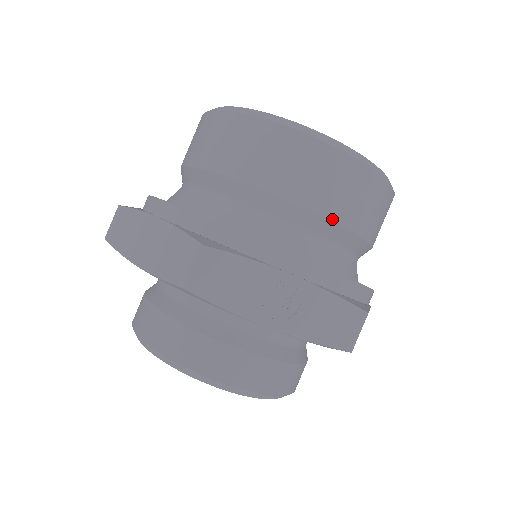
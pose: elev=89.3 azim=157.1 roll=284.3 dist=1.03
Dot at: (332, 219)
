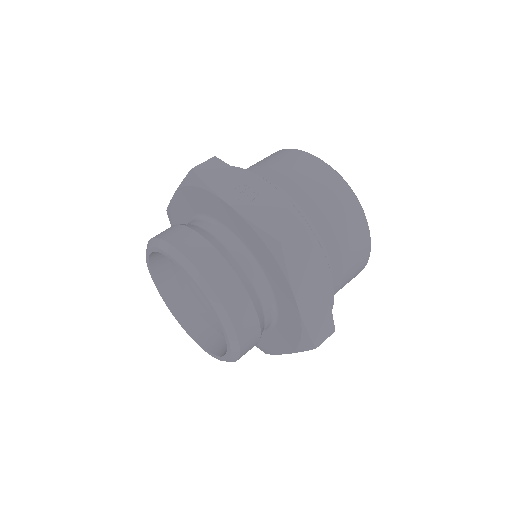
Dot at: (305, 189)
